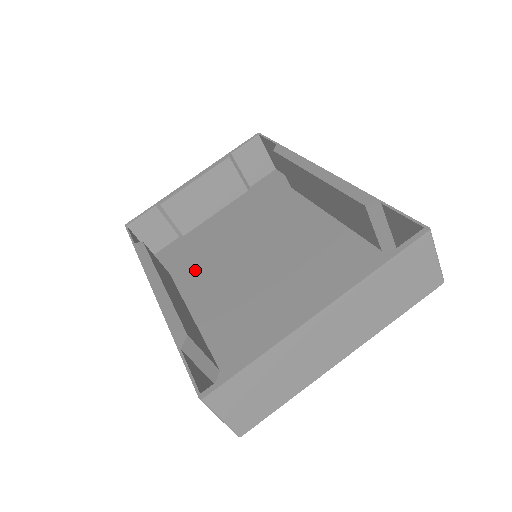
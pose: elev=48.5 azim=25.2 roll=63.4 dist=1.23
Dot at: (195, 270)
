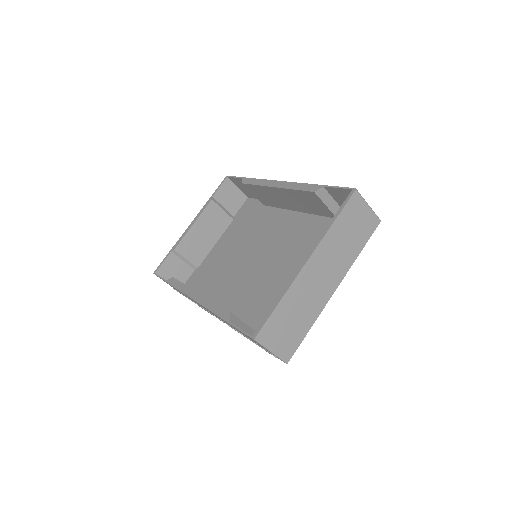
Dot at: (216, 285)
